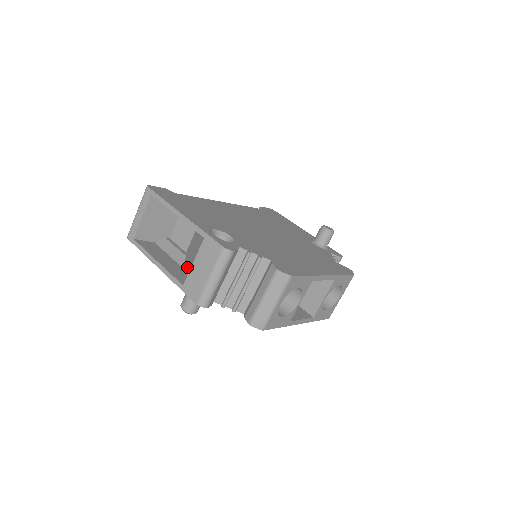
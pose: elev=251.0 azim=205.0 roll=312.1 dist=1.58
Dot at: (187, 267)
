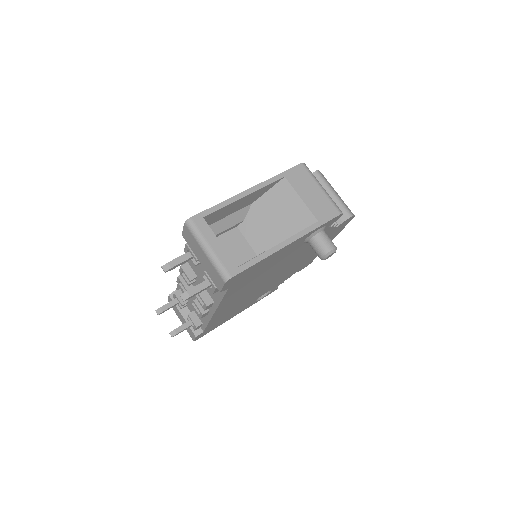
Dot at: (295, 223)
